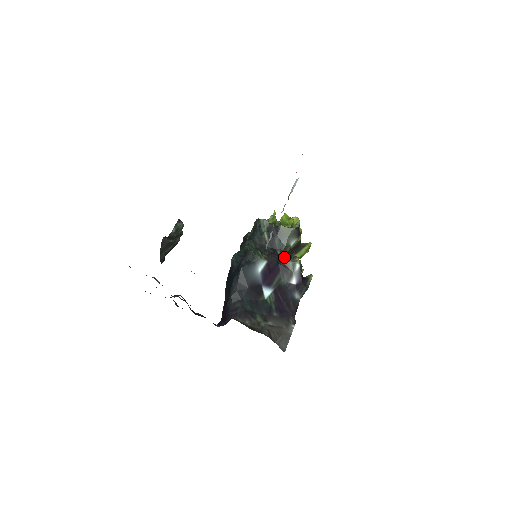
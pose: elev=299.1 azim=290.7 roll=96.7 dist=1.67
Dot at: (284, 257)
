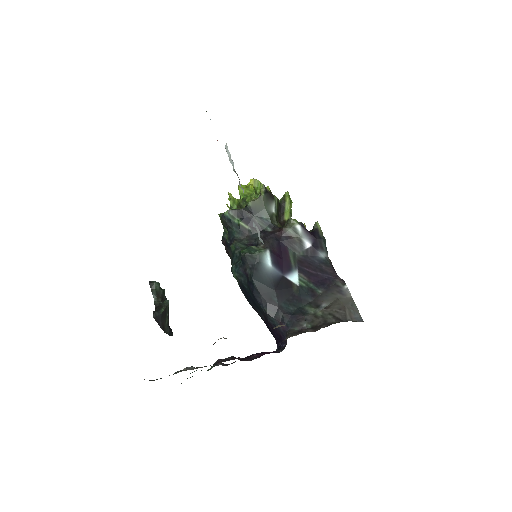
Dot at: (279, 230)
